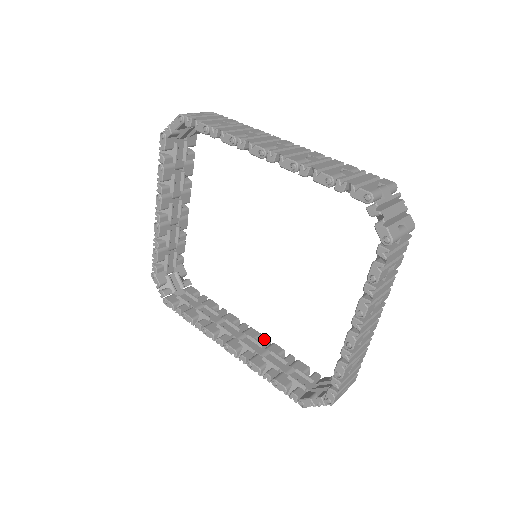
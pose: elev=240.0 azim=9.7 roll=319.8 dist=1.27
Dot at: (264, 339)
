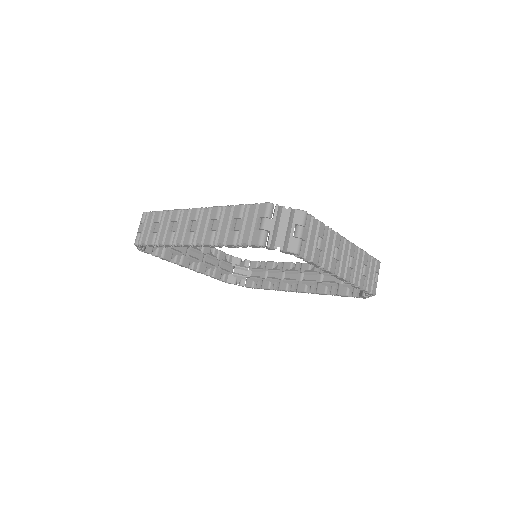
Dot at: occluded
